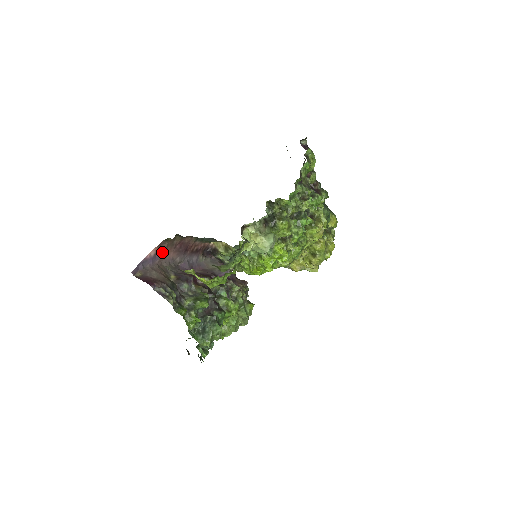
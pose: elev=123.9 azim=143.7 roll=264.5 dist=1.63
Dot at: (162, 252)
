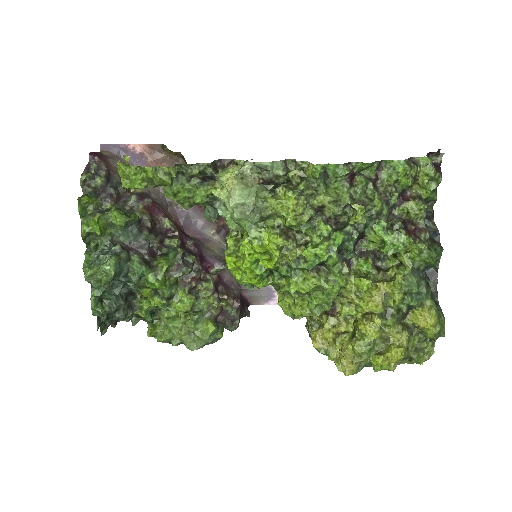
Dot at: (153, 161)
